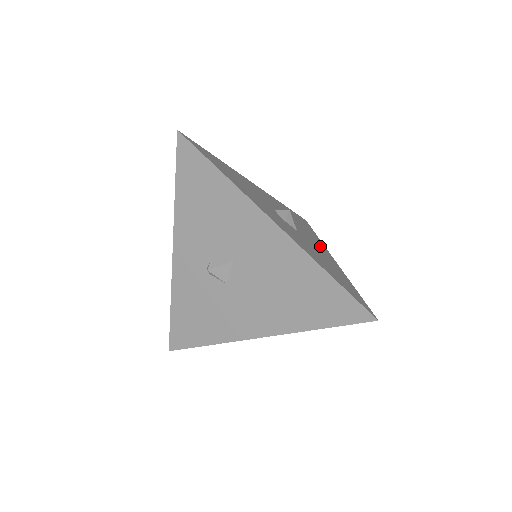
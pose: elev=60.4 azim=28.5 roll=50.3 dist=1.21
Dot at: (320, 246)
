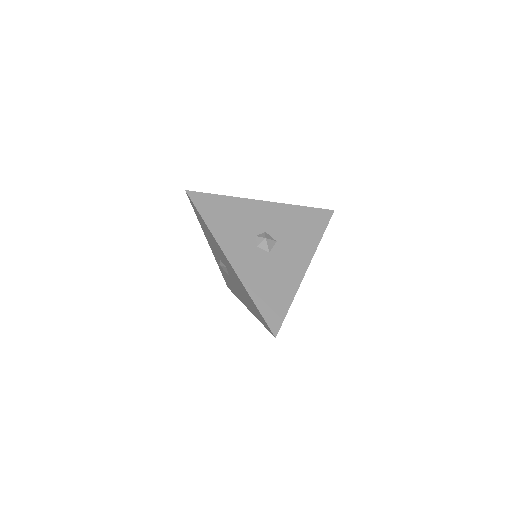
Dot at: (300, 257)
